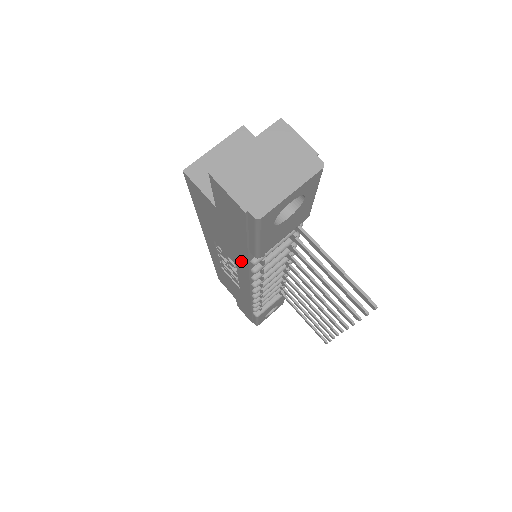
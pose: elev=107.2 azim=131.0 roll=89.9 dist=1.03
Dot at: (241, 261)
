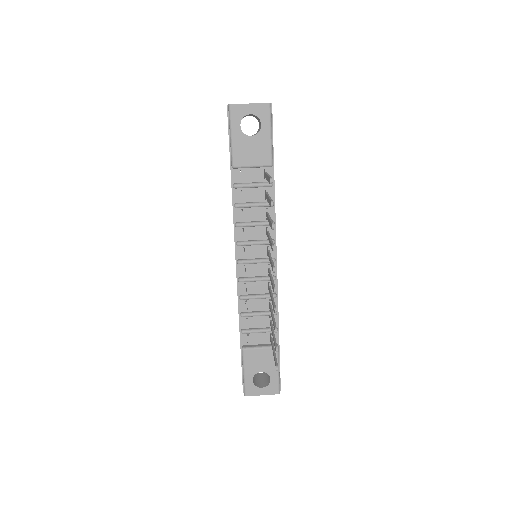
Dot at: occluded
